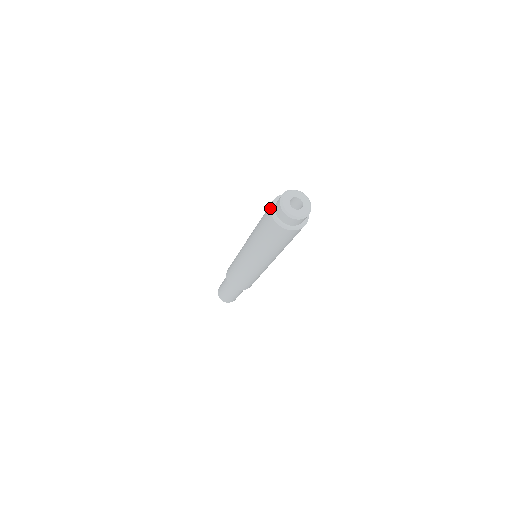
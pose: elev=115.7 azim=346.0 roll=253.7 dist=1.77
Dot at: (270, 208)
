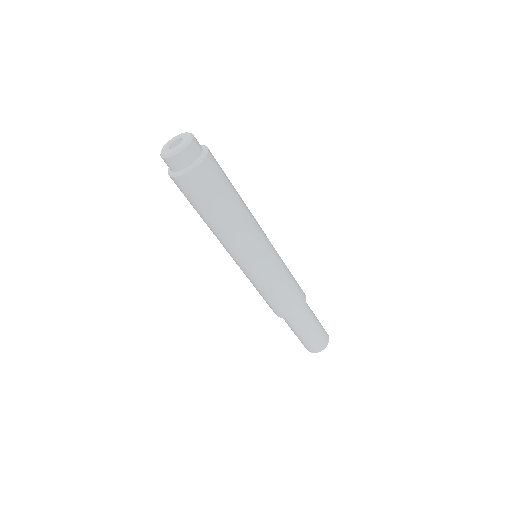
Dot at: occluded
